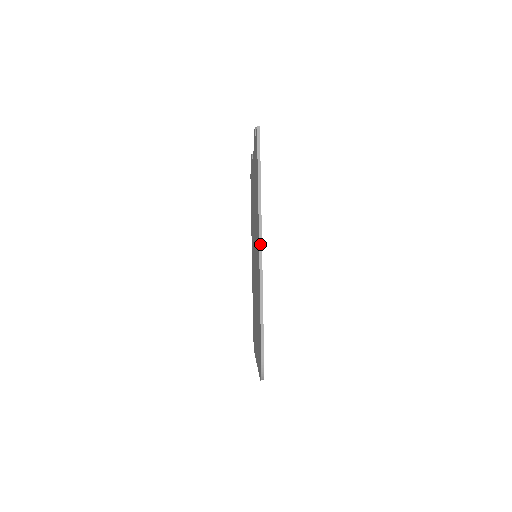
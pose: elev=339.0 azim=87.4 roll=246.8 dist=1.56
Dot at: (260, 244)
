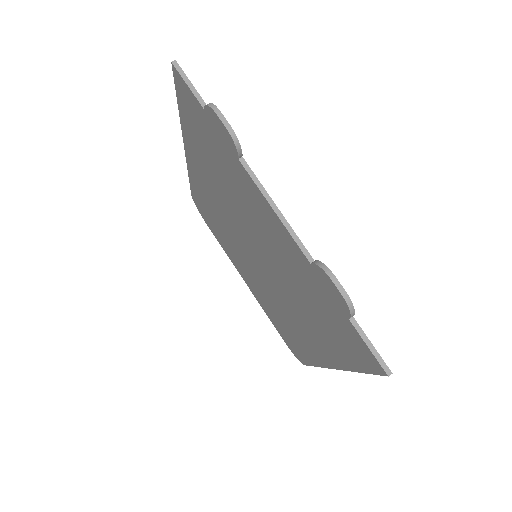
Dot at: (333, 368)
